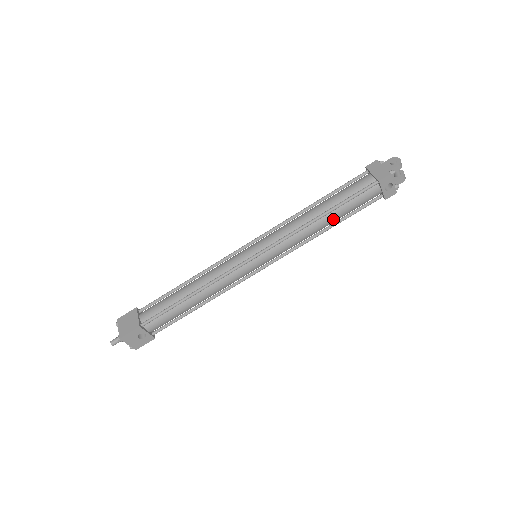
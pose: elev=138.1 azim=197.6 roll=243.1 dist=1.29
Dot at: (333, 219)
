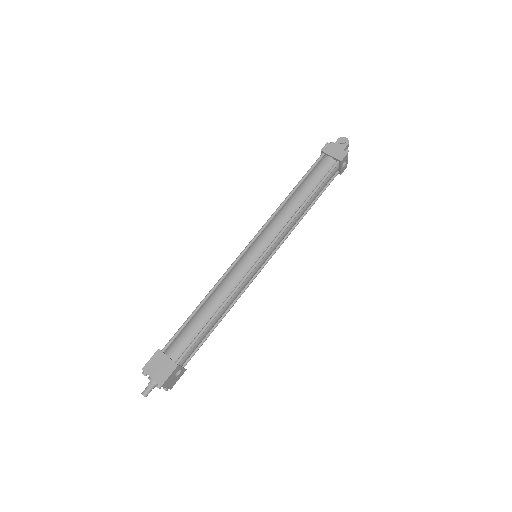
Dot at: occluded
